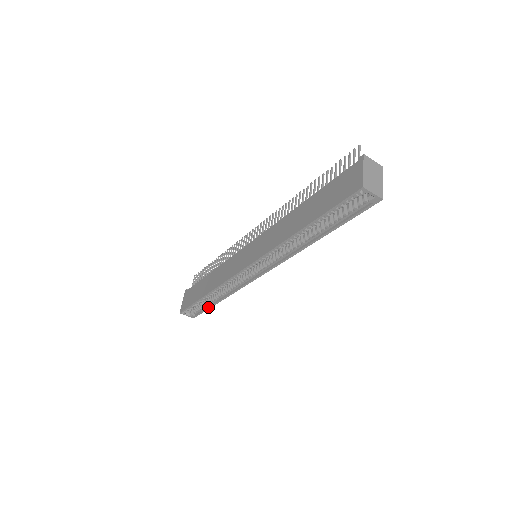
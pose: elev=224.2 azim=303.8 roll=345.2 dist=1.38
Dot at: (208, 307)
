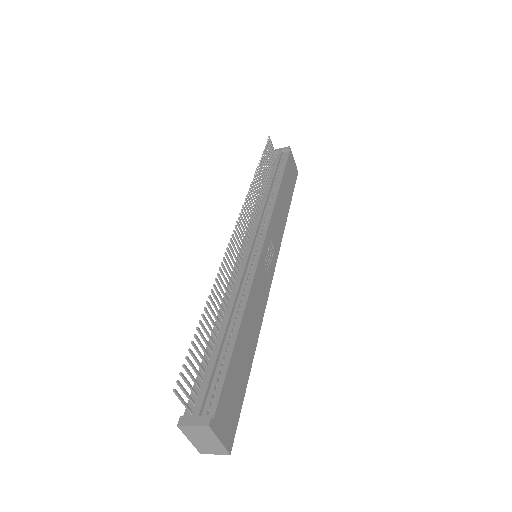
Dot at: occluded
